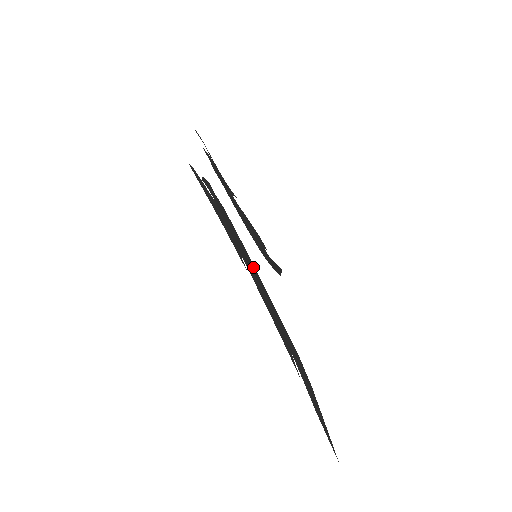
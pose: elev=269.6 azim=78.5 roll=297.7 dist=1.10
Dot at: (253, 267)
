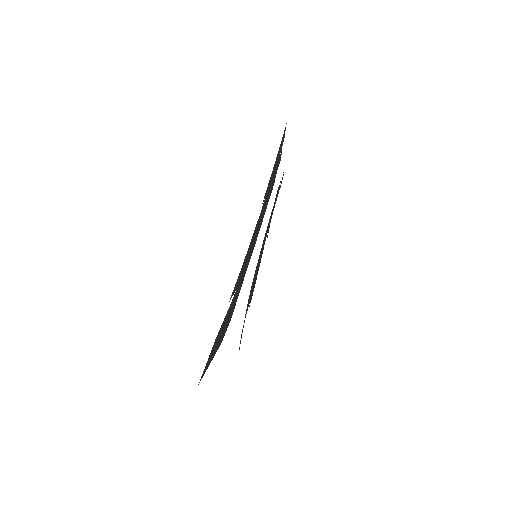
Dot at: (258, 232)
